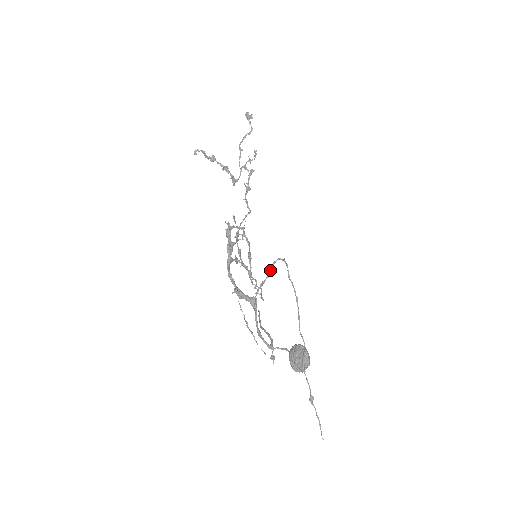
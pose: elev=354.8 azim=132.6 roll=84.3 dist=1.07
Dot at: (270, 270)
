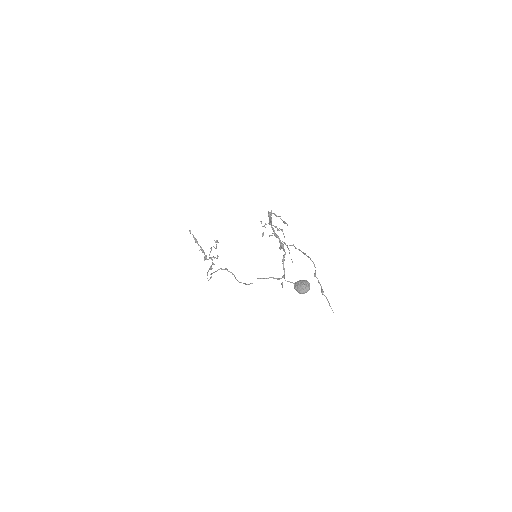
Dot at: occluded
